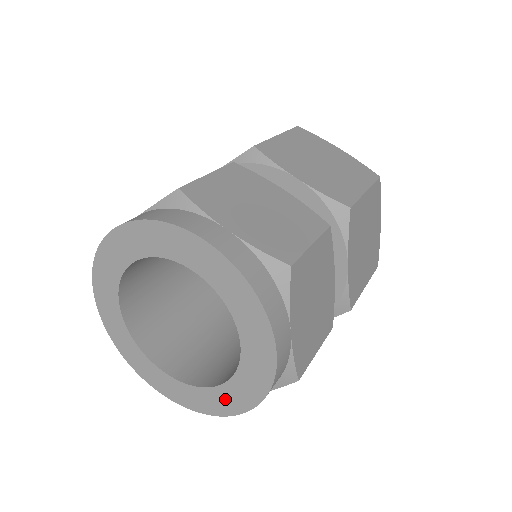
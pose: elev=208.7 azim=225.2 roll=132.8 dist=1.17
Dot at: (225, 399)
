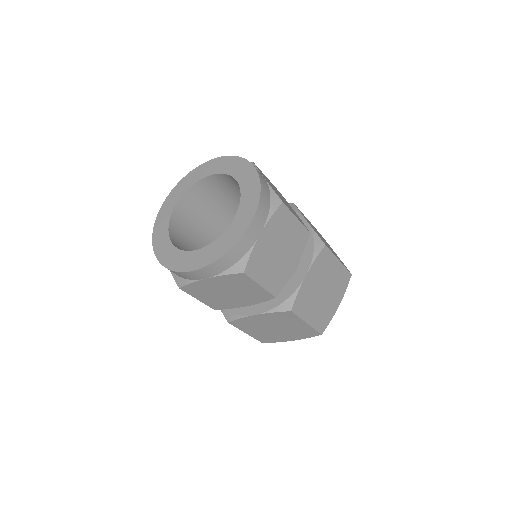
Dot at: (197, 258)
